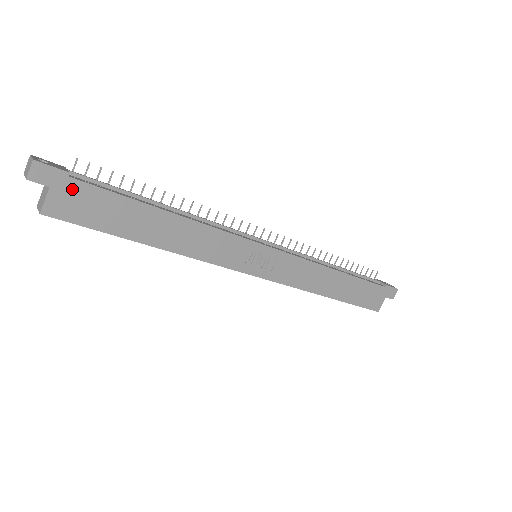
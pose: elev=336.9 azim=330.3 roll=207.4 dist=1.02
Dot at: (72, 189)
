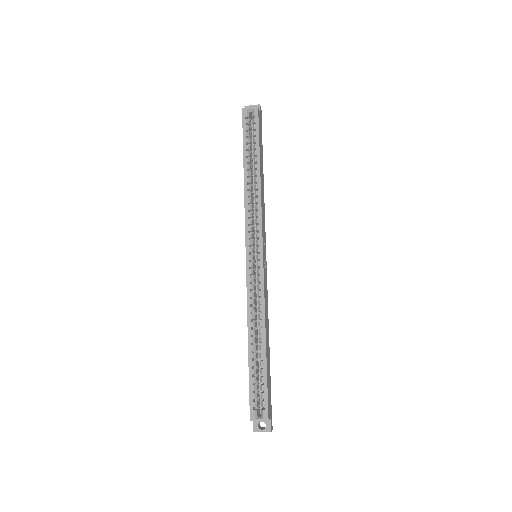
Dot at: (261, 126)
